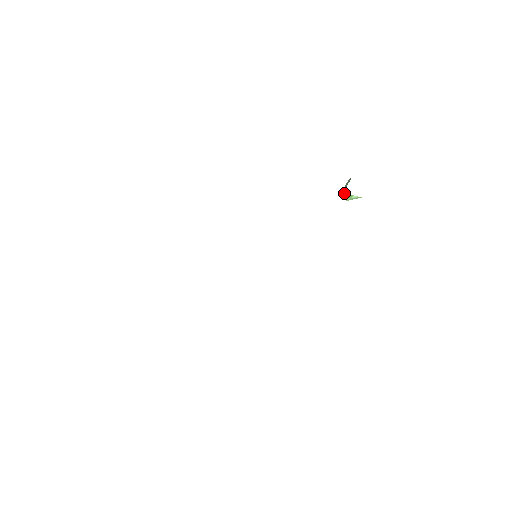
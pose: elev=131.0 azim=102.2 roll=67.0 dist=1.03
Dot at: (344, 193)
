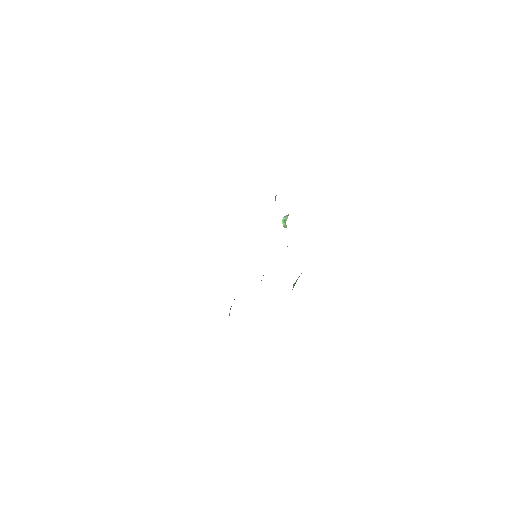
Dot at: occluded
